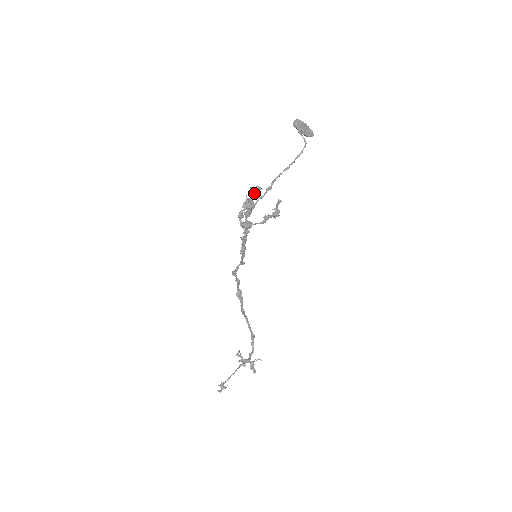
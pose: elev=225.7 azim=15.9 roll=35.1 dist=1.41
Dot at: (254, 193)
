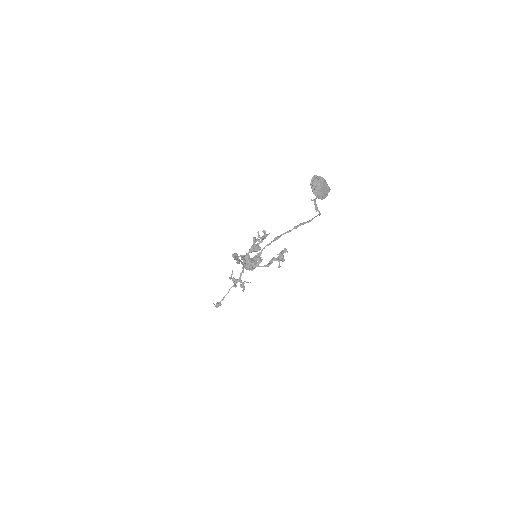
Dot at: (261, 238)
